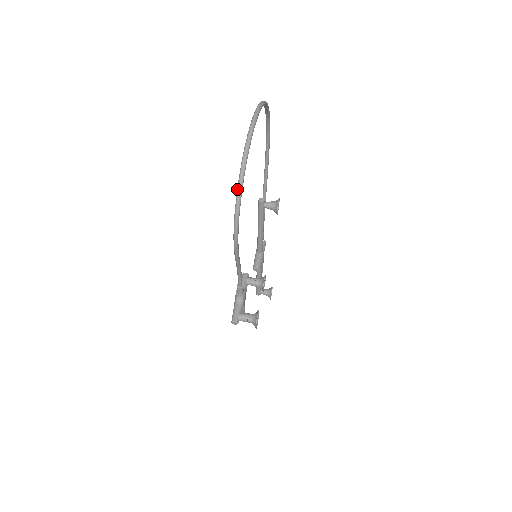
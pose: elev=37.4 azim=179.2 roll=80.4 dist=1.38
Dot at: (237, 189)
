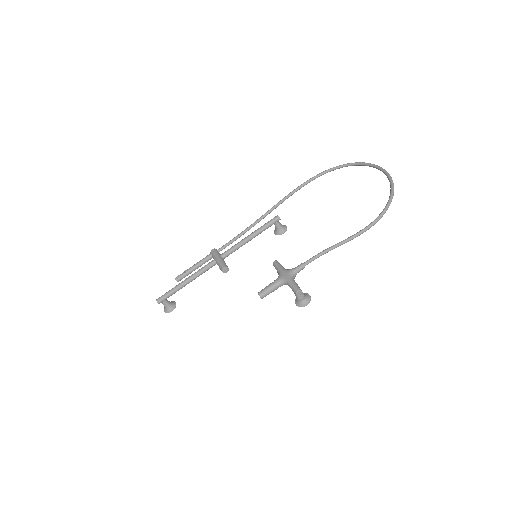
Dot at: (391, 197)
